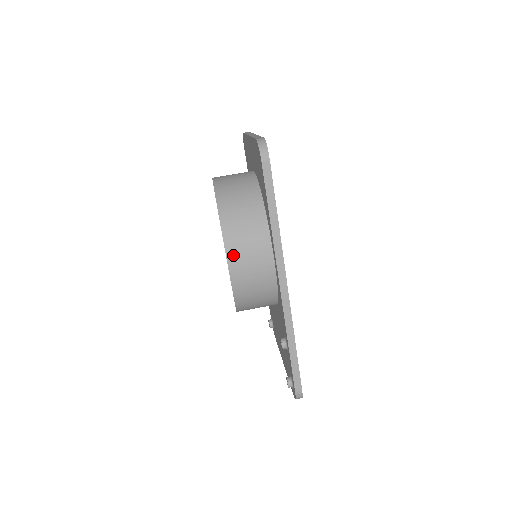
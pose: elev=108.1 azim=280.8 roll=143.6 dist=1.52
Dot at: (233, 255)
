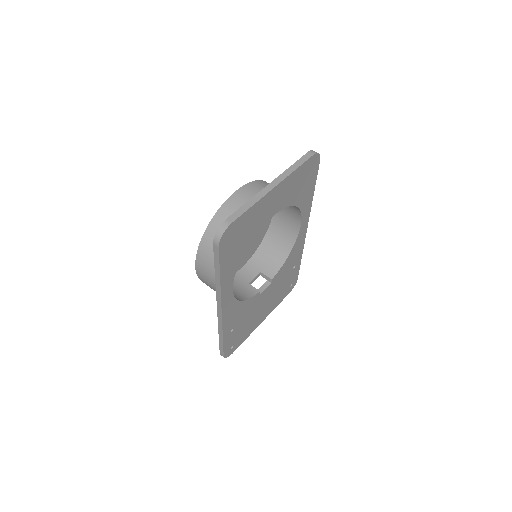
Dot at: (199, 266)
